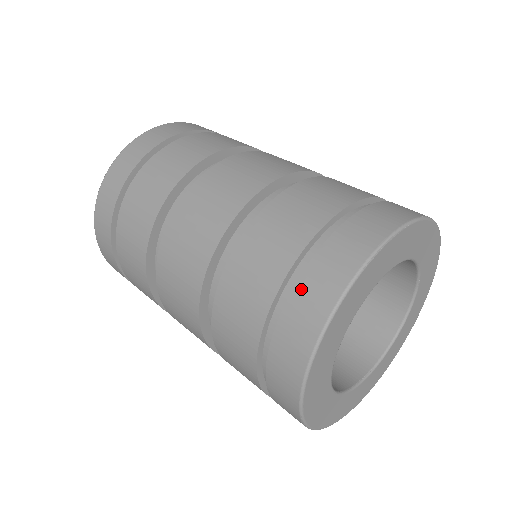
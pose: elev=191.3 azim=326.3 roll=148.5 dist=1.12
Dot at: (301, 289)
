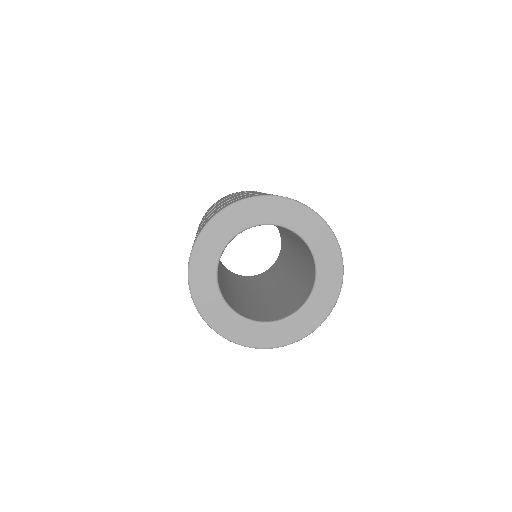
Dot at: occluded
